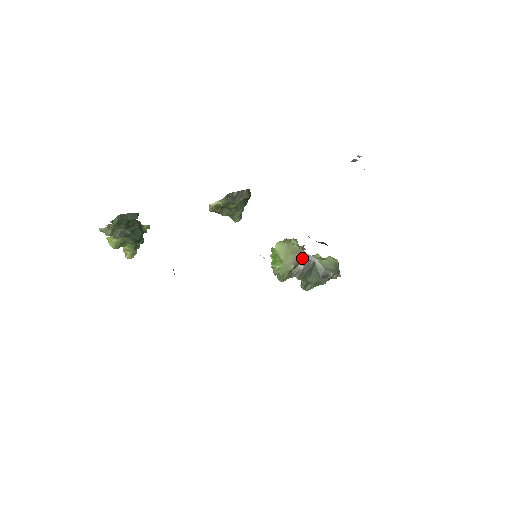
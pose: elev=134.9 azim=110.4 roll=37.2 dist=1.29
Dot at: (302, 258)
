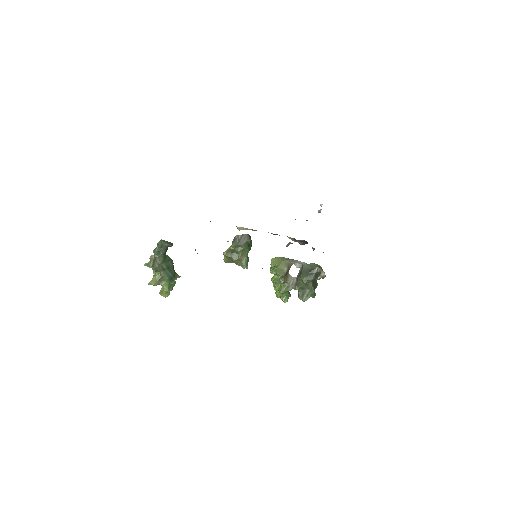
Dot at: (292, 263)
